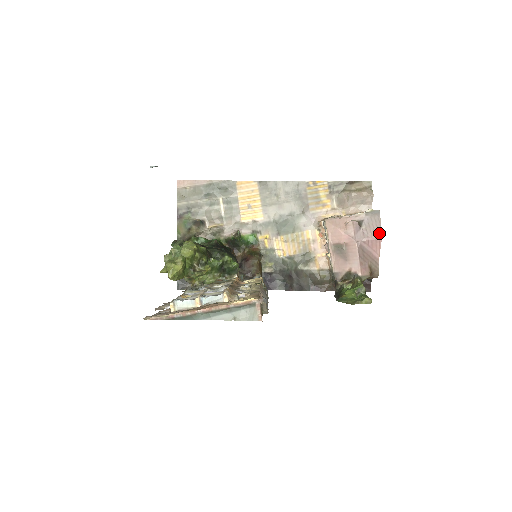
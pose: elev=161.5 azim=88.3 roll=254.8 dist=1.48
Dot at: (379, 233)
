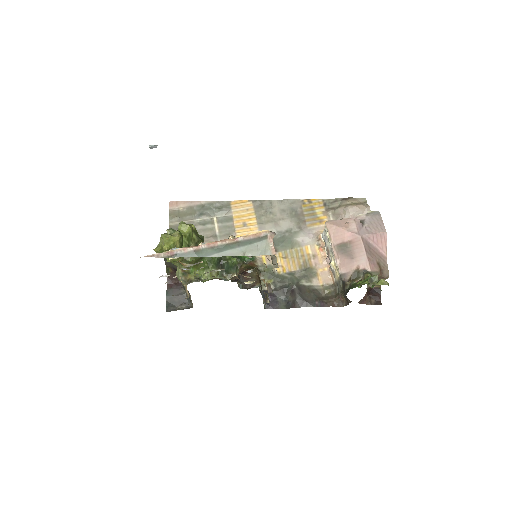
Dot at: (383, 229)
